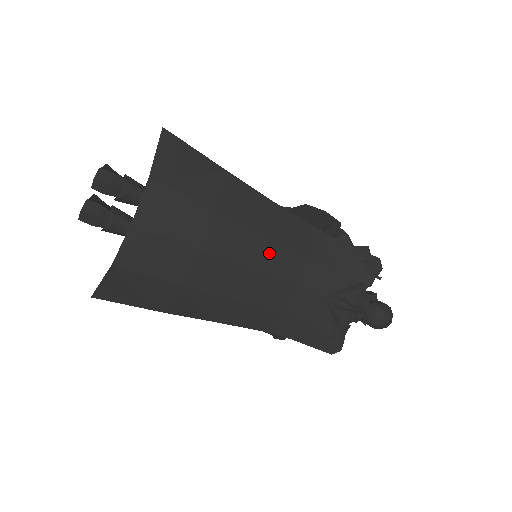
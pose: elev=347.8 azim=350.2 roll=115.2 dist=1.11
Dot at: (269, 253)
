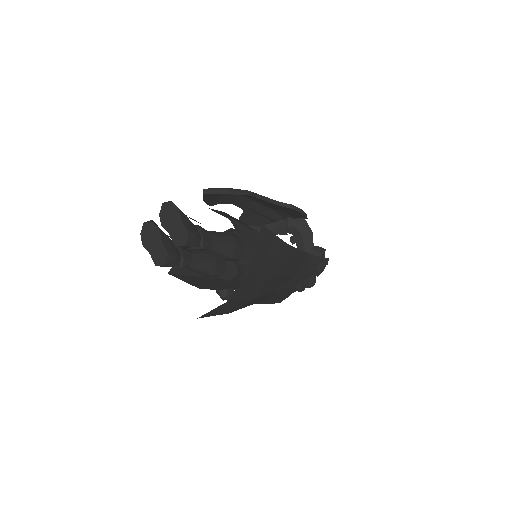
Dot at: (283, 281)
